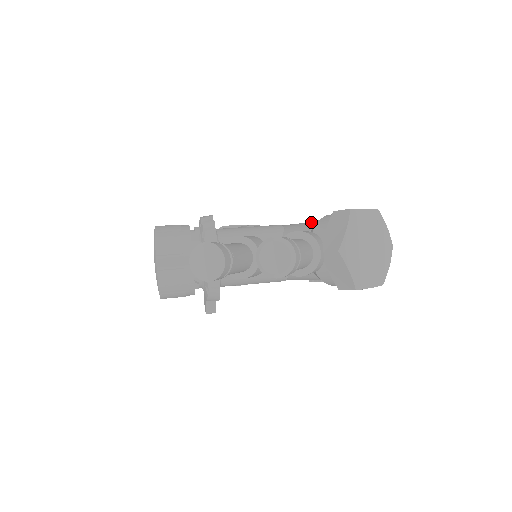
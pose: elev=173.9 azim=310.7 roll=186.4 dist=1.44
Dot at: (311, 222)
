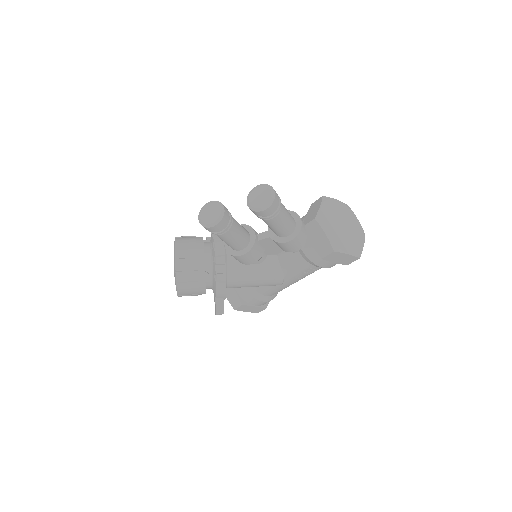
Dot at: occluded
